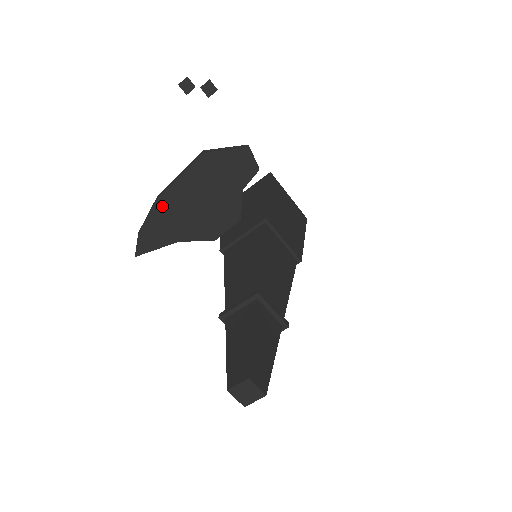
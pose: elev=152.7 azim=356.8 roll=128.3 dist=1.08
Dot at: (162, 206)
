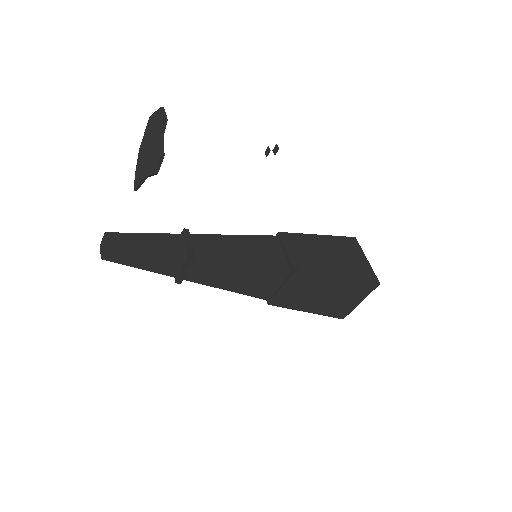
Dot at: (141, 154)
